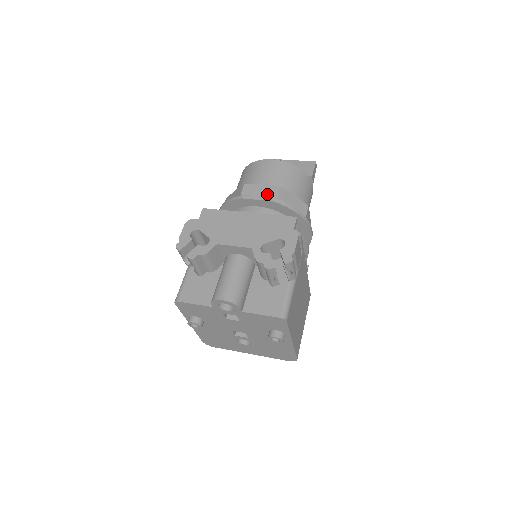
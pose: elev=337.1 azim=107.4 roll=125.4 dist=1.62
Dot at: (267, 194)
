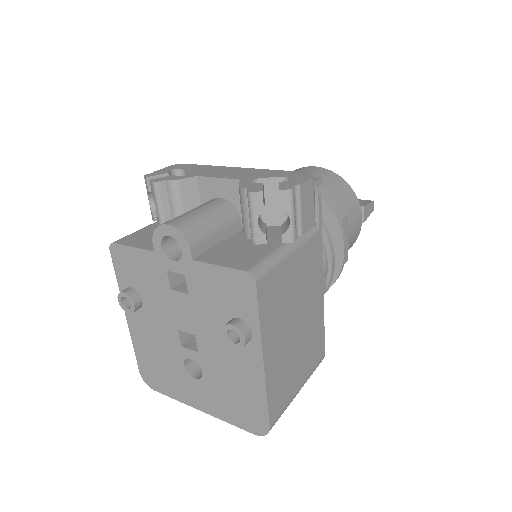
Dot at: occluded
